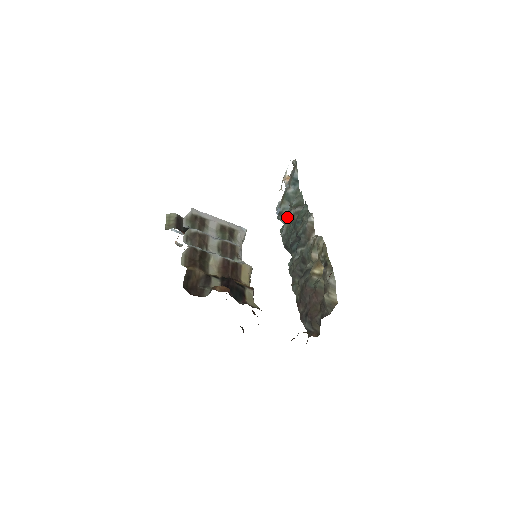
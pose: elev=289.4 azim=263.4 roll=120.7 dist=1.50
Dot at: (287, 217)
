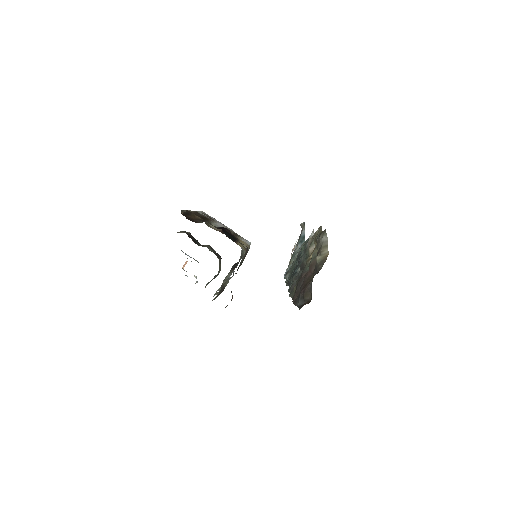
Dot at: (292, 263)
